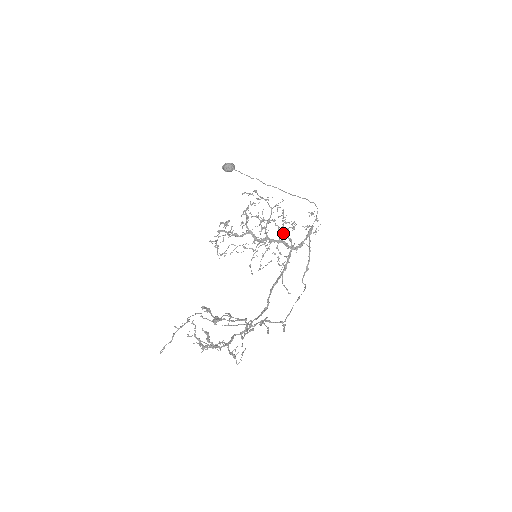
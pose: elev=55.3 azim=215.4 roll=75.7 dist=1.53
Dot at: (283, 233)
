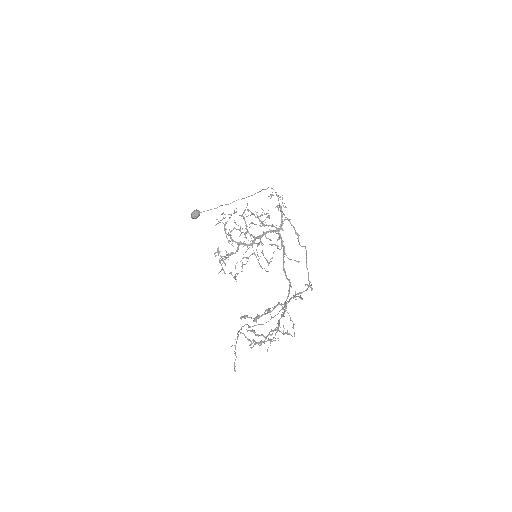
Dot at: (264, 226)
